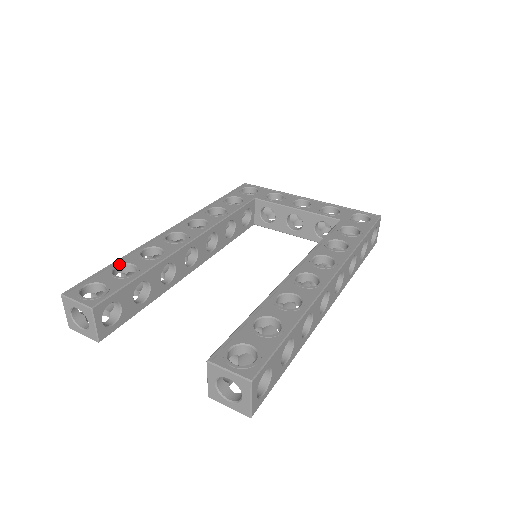
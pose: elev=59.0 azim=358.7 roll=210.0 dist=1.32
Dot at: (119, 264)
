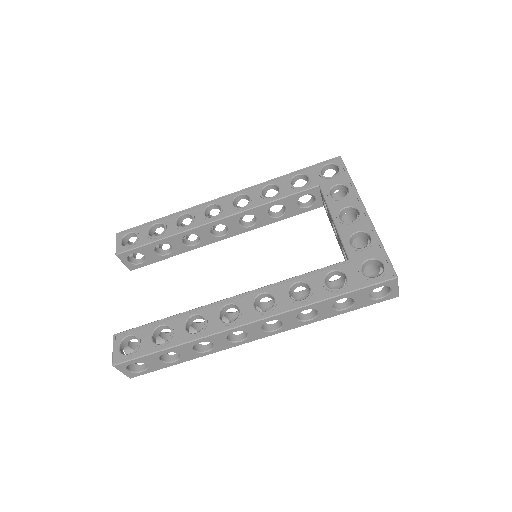
Dot at: (159, 222)
